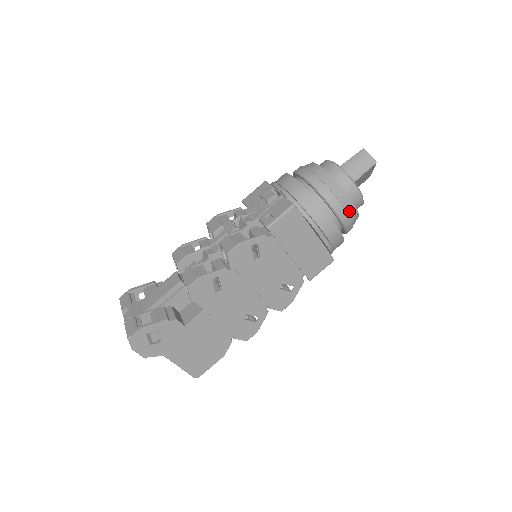
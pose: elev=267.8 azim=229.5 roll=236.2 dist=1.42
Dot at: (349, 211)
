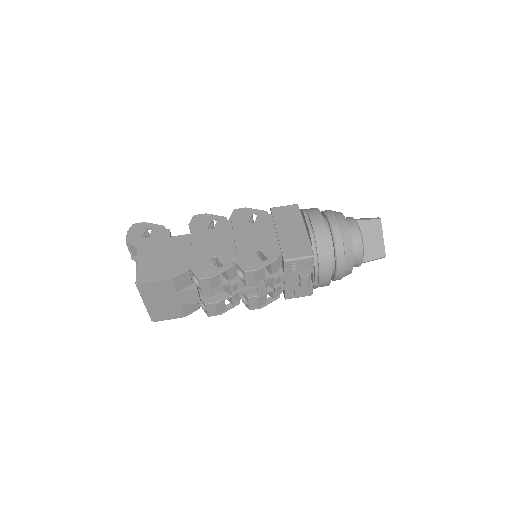
Dot at: (340, 221)
